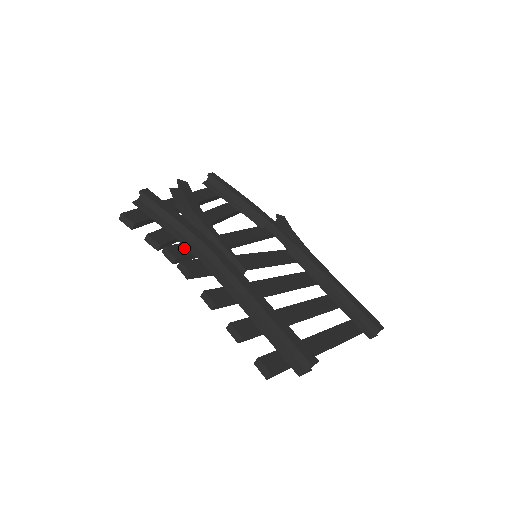
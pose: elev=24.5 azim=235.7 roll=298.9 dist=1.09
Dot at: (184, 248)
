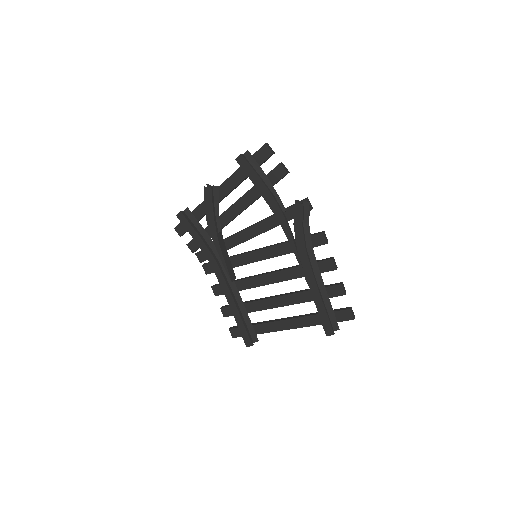
Dot at: occluded
